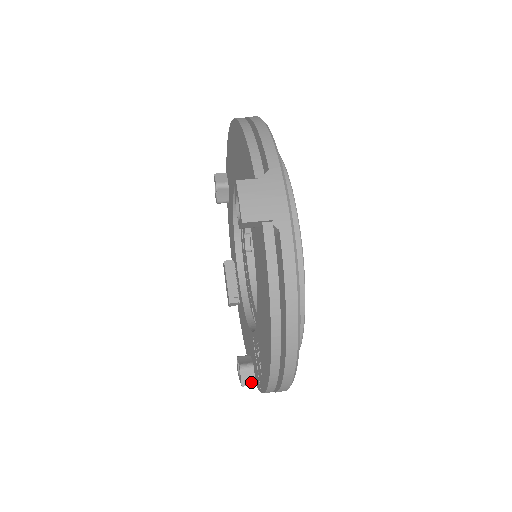
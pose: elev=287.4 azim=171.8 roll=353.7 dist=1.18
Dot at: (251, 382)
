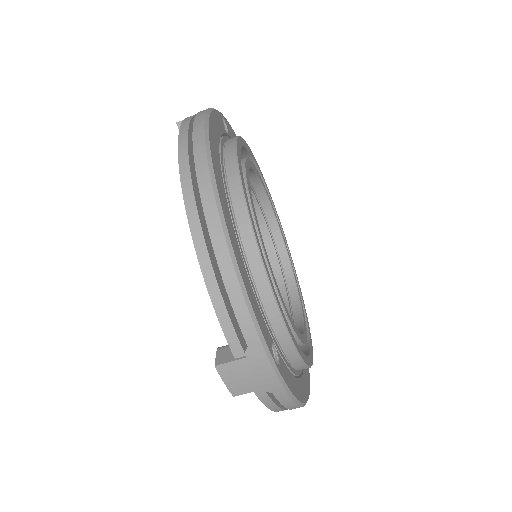
Dot at: occluded
